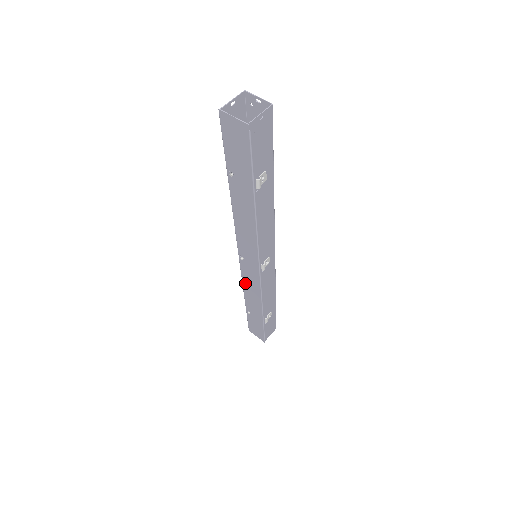
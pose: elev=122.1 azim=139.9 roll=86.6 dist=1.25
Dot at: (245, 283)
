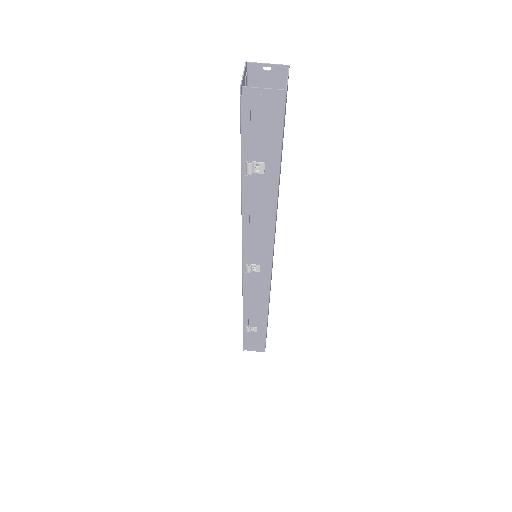
Dot at: occluded
